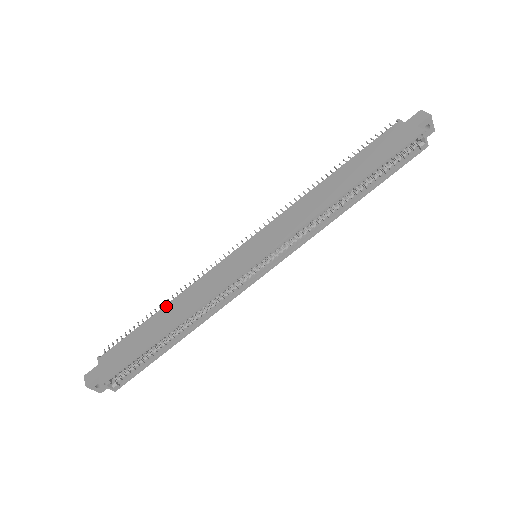
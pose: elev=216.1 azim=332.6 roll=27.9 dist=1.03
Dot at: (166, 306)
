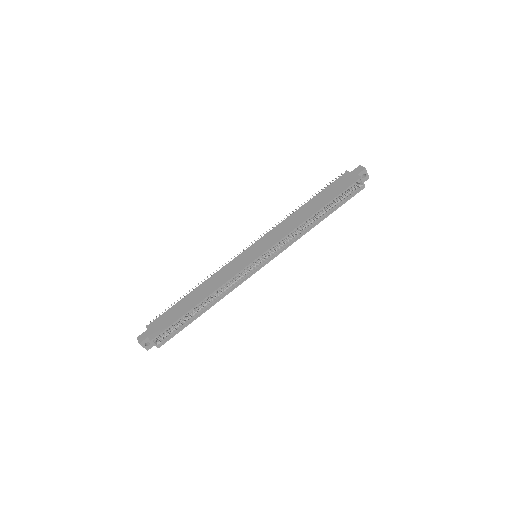
Dot at: (195, 289)
